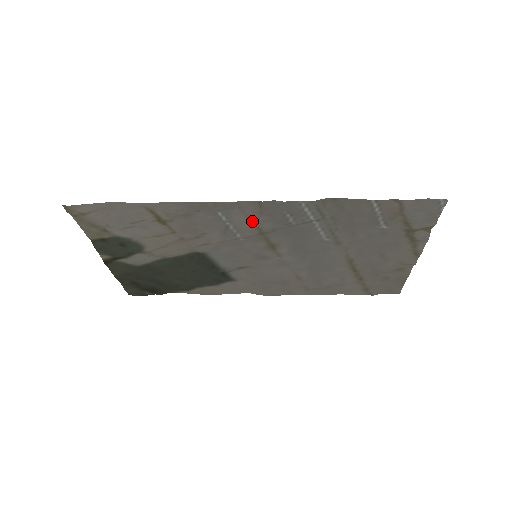
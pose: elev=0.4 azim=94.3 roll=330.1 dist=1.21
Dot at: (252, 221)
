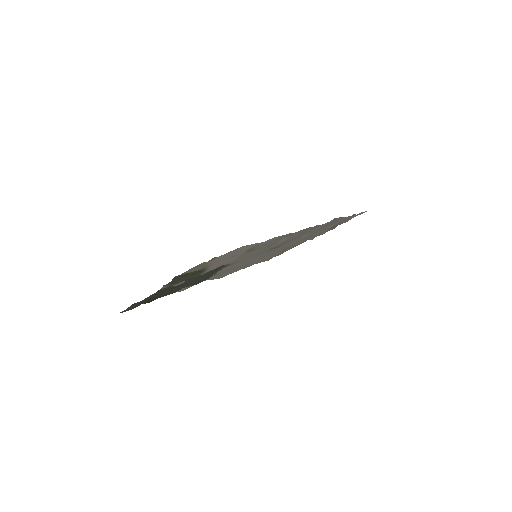
Dot at: (291, 238)
